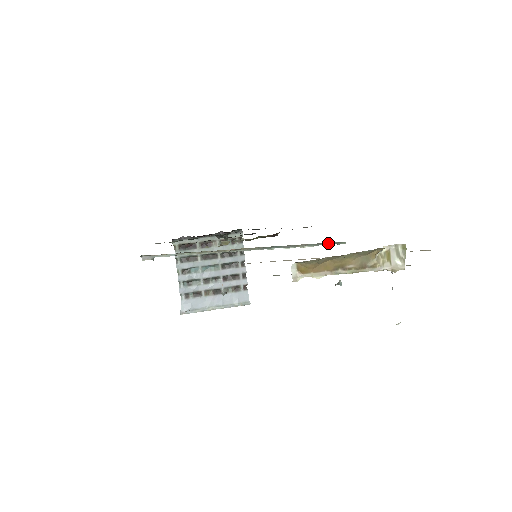
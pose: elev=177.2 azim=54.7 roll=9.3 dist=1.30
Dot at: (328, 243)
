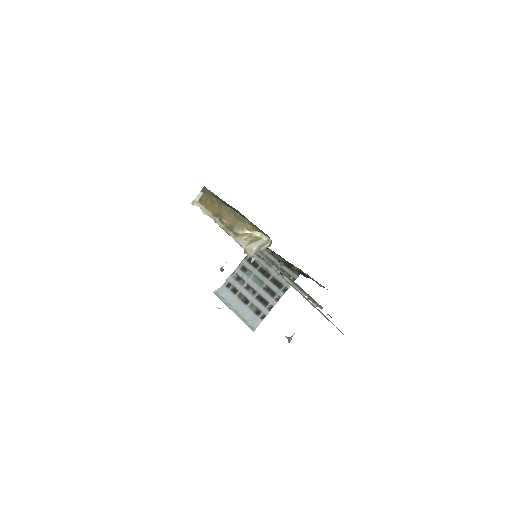
Dot at: (310, 296)
